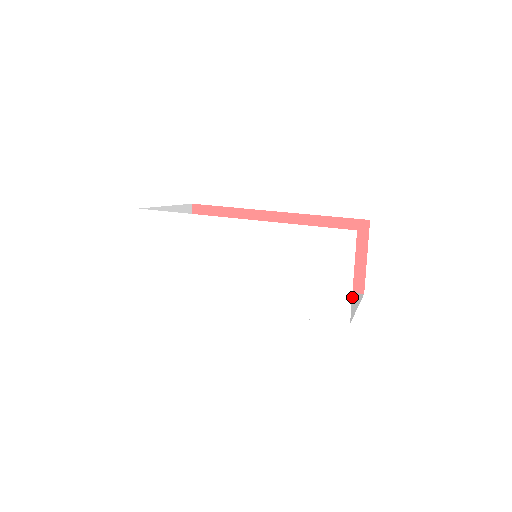
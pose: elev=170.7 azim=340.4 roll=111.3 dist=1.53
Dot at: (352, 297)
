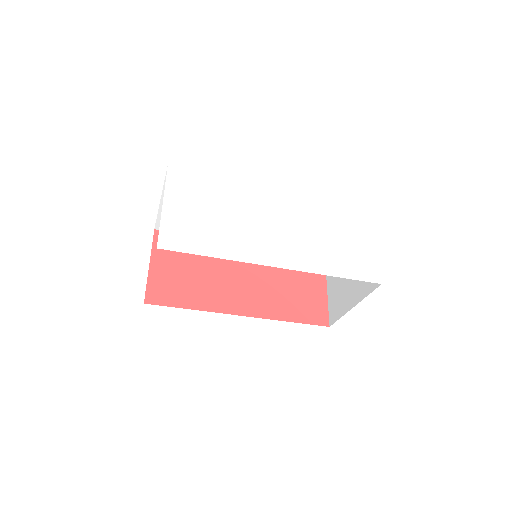
Dot at: occluded
